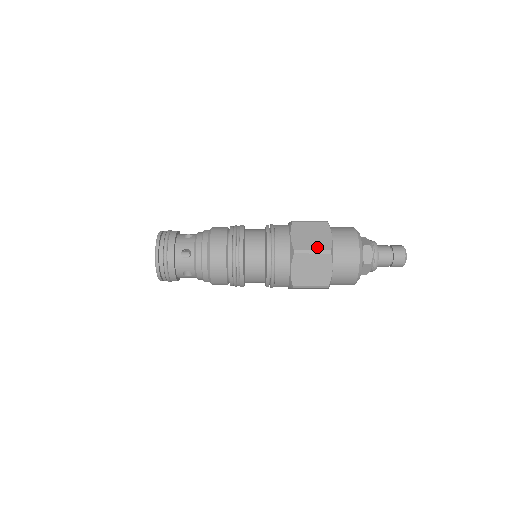
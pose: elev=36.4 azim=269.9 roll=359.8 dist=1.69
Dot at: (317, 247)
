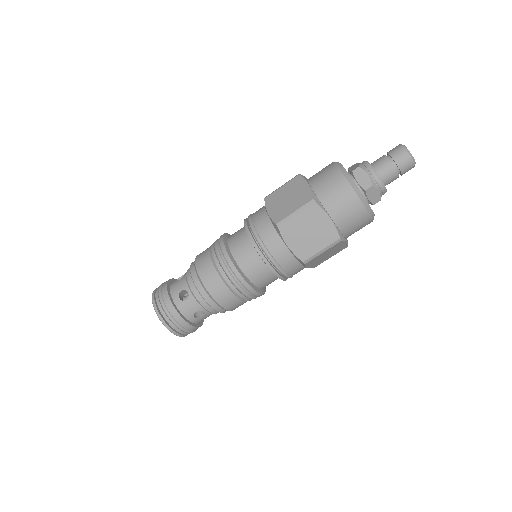
Dot at: occluded
